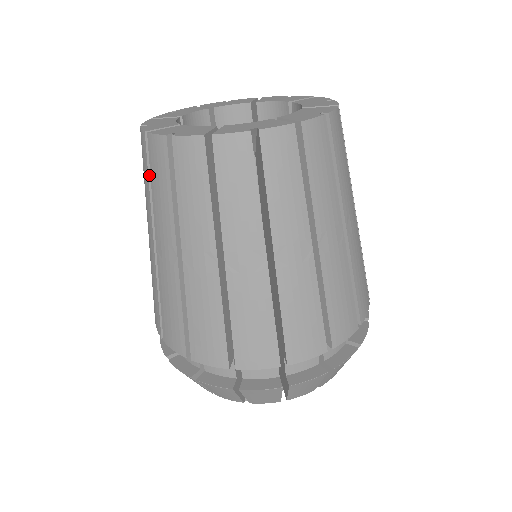
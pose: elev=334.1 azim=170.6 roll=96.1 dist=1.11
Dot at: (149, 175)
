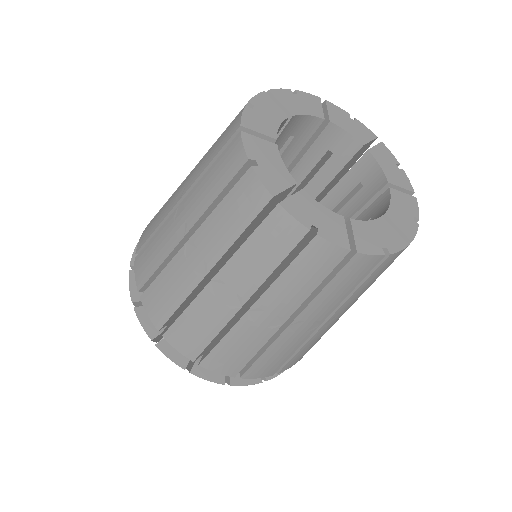
Dot at: (217, 156)
